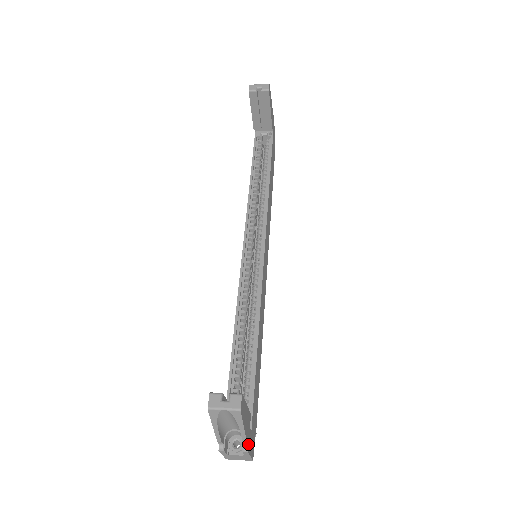
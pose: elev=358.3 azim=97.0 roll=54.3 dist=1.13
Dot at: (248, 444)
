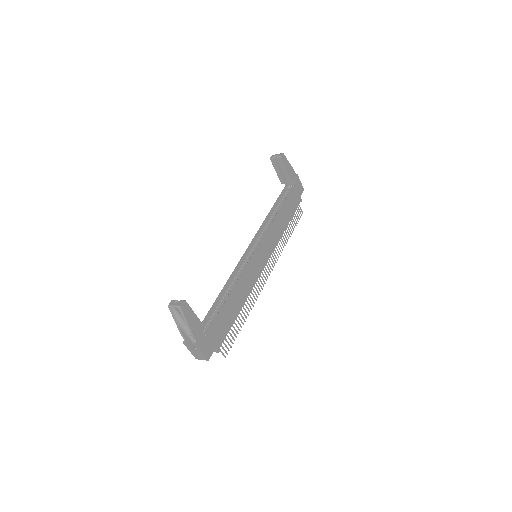
Dot at: (197, 340)
